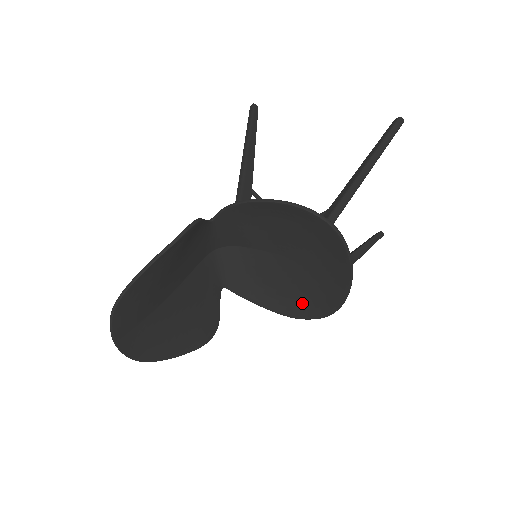
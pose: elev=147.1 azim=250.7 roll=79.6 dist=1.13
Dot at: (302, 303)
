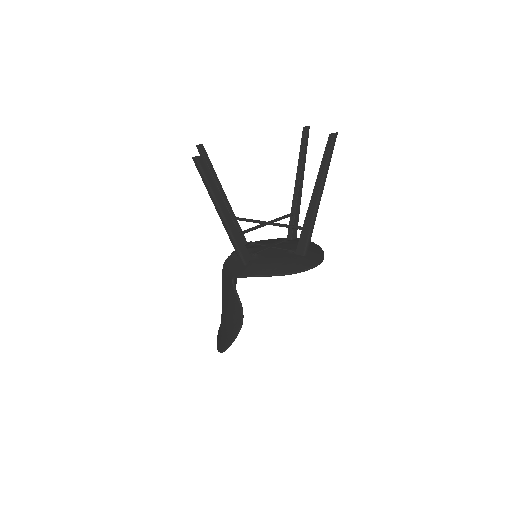
Dot at: occluded
